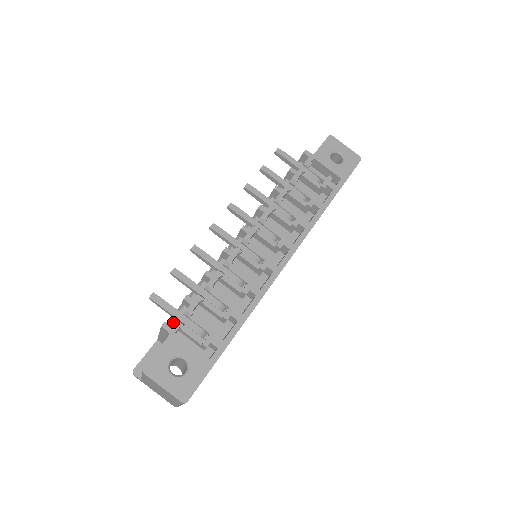
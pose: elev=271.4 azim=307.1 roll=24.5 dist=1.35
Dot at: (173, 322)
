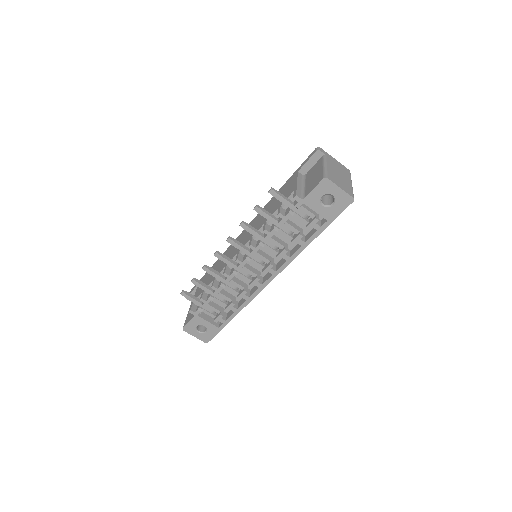
Dot at: occluded
